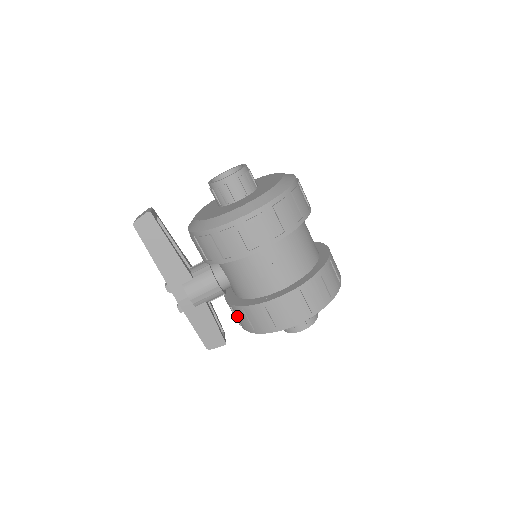
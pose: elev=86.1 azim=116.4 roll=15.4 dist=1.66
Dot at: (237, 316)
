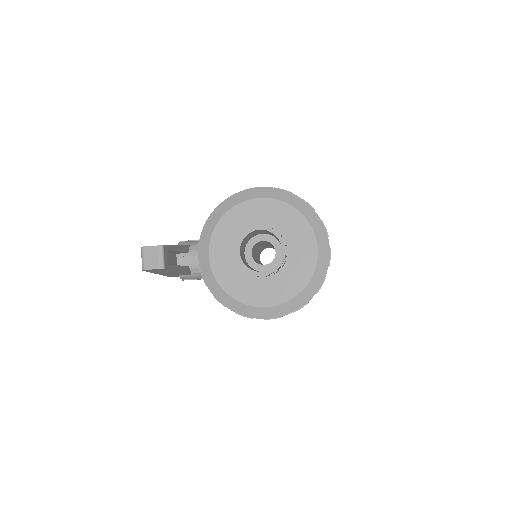
Dot at: occluded
